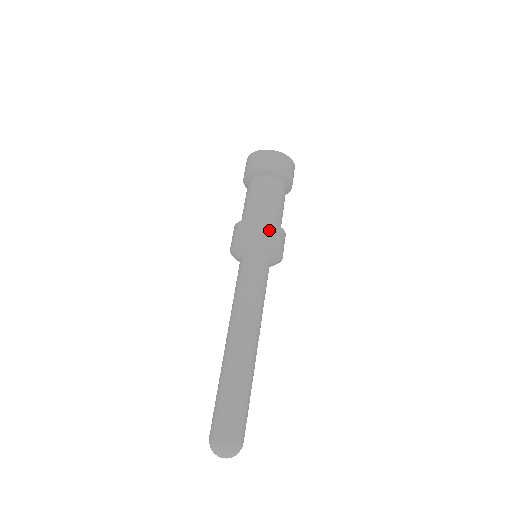
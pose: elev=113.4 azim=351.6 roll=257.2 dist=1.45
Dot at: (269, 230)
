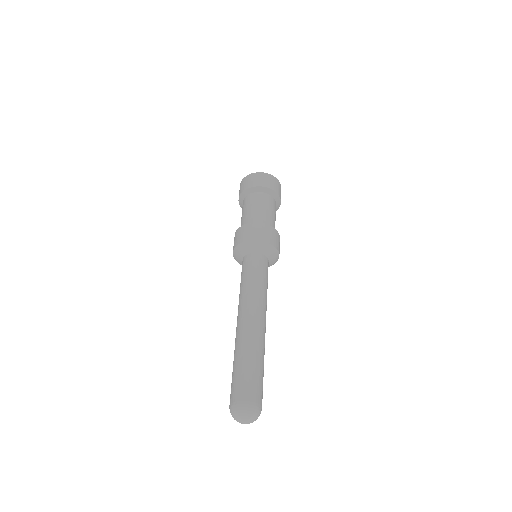
Dot at: (244, 230)
